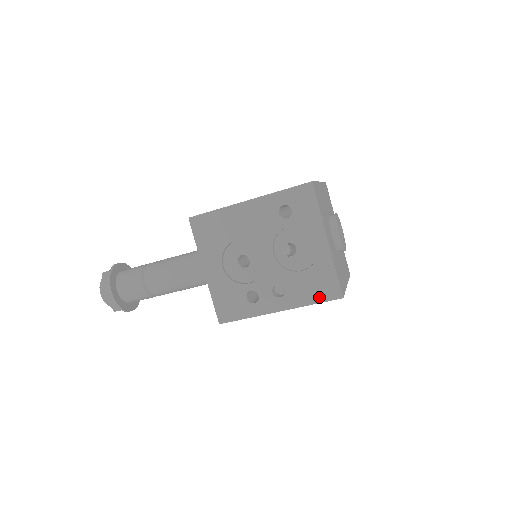
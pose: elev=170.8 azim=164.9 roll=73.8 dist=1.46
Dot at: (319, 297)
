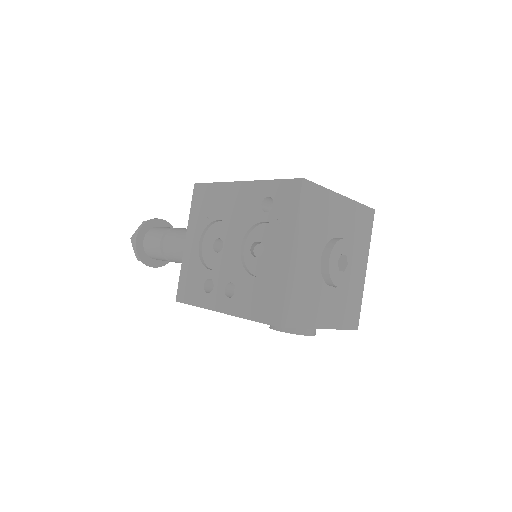
Dot at: (260, 314)
